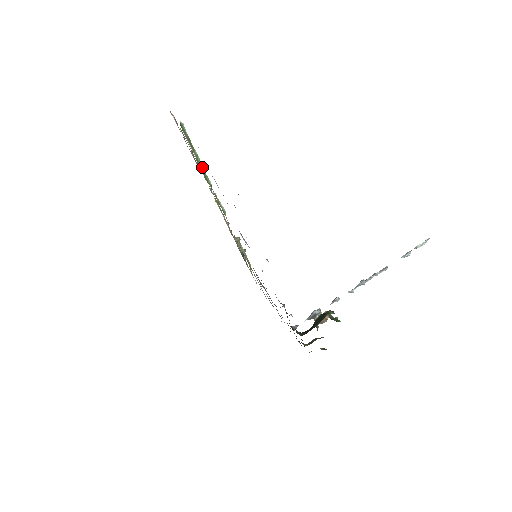
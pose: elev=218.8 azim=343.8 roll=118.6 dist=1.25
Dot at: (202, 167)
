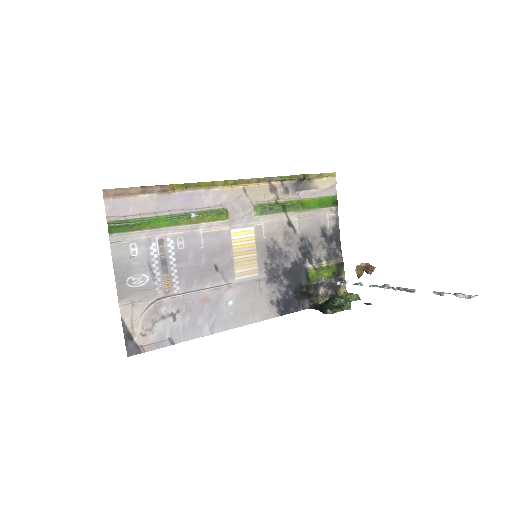
Dot at: (163, 219)
